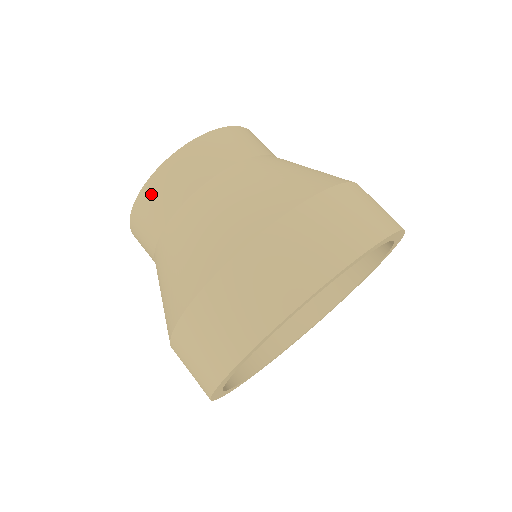
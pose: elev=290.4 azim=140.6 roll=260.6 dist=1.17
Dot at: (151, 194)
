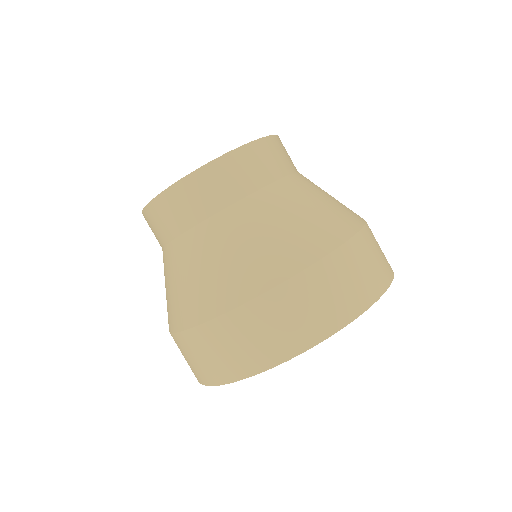
Dot at: (211, 176)
